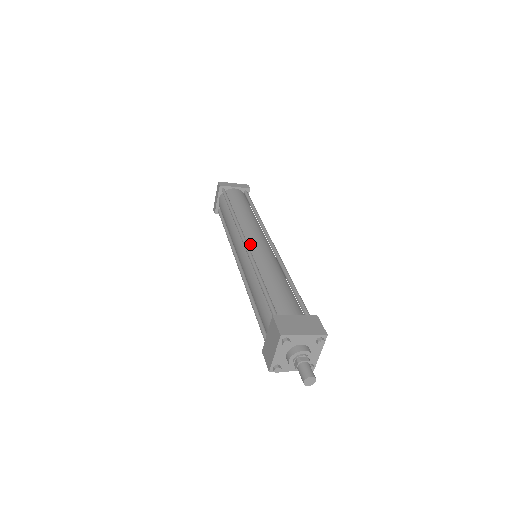
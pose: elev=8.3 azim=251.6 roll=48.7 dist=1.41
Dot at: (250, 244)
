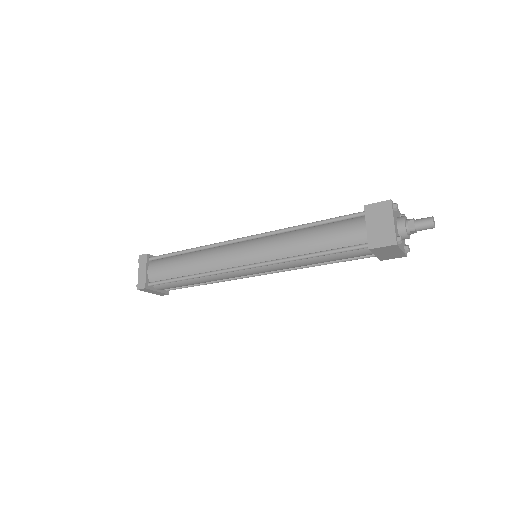
Dot at: occluded
